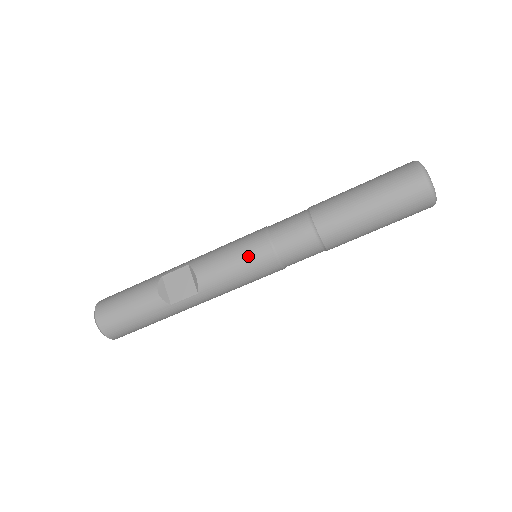
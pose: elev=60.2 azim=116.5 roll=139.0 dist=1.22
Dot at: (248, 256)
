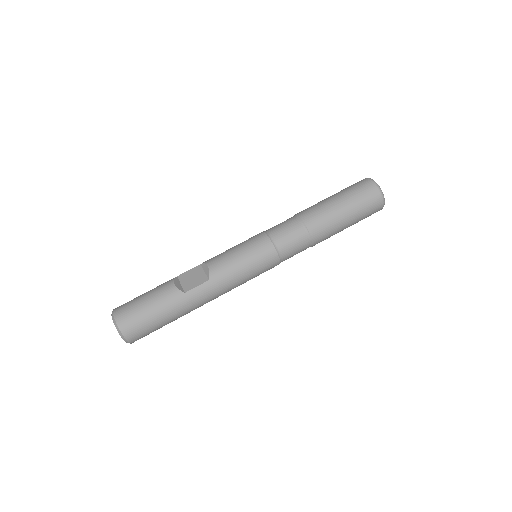
Dot at: (251, 245)
